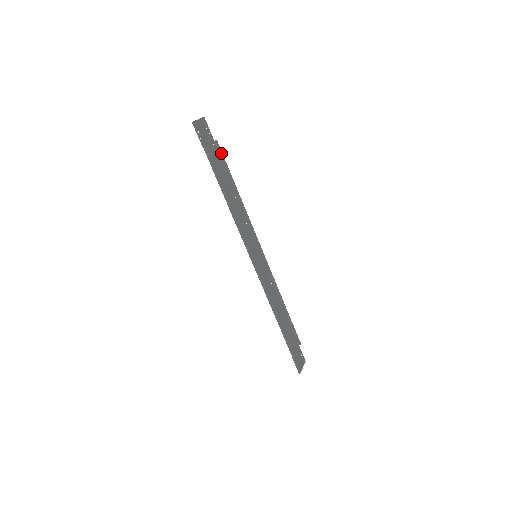
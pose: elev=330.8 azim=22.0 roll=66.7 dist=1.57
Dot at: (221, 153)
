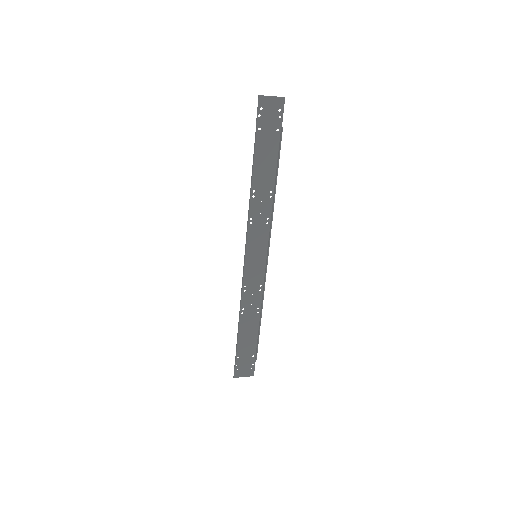
Dot at: (280, 142)
